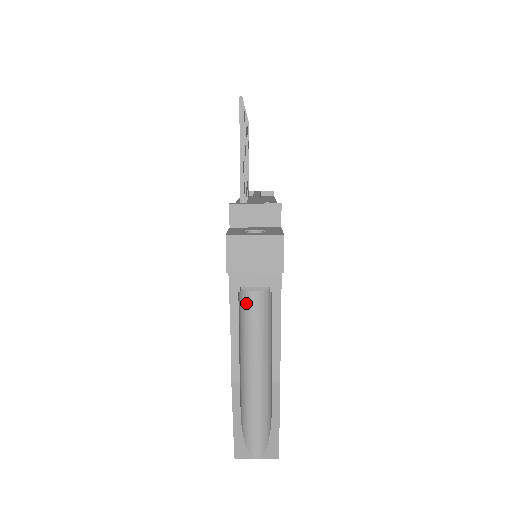
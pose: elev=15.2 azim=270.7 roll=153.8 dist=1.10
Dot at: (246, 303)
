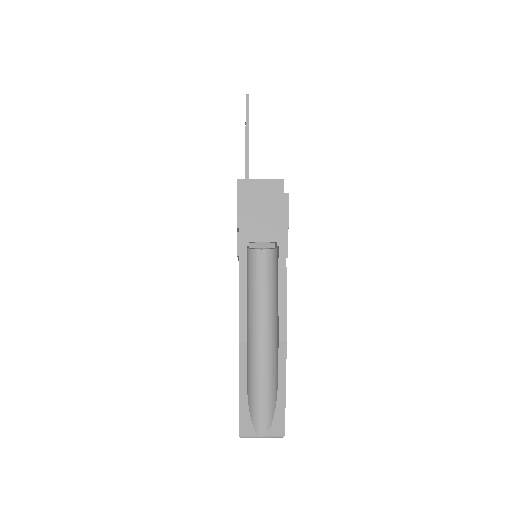
Dot at: (252, 268)
